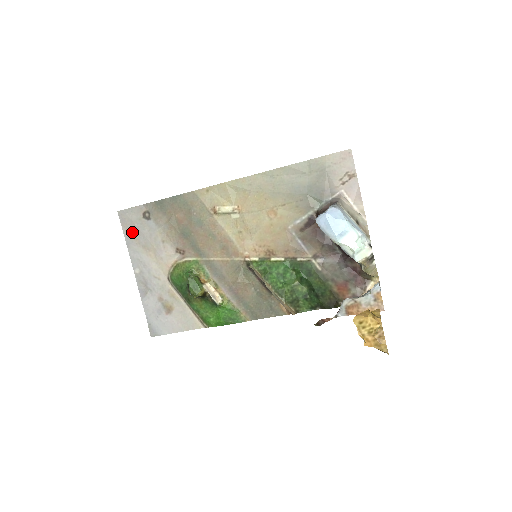
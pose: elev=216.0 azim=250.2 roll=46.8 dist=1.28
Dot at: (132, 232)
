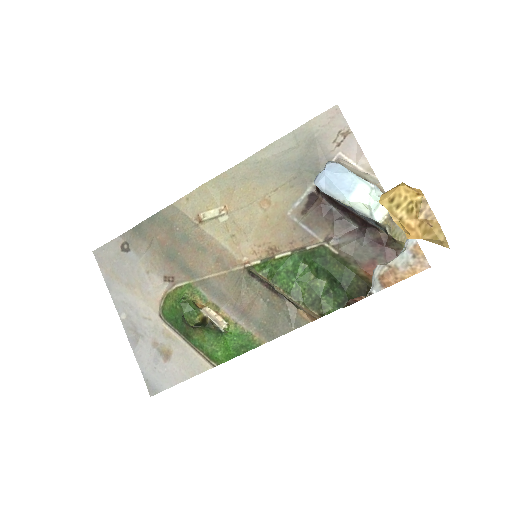
Dot at: (112, 271)
